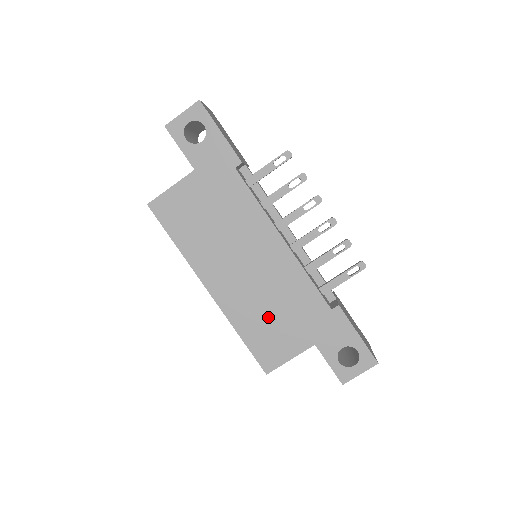
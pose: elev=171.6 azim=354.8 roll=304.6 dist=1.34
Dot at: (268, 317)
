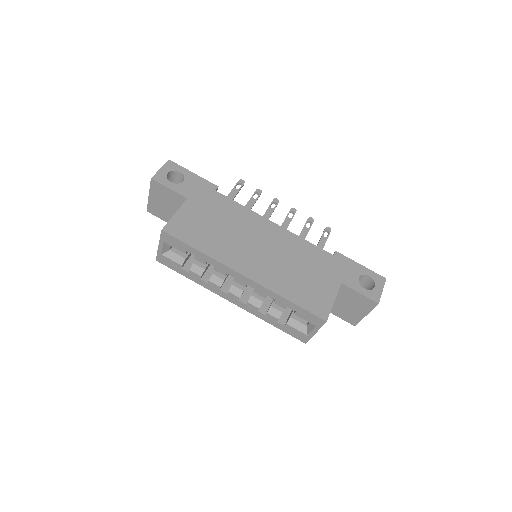
Dot at: (298, 277)
